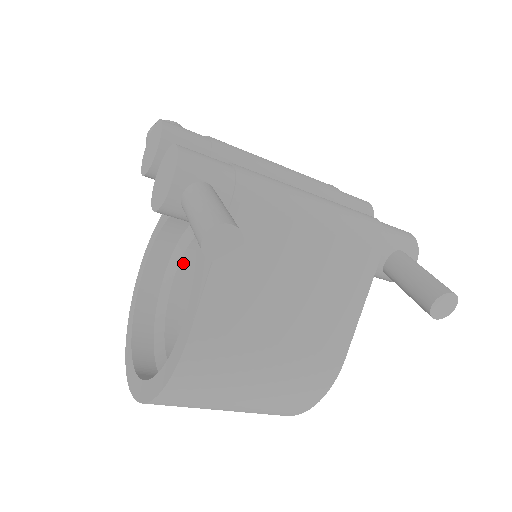
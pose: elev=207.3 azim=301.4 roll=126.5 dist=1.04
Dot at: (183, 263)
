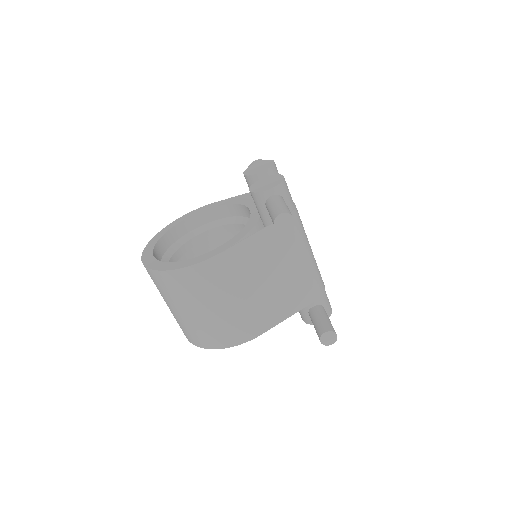
Dot at: (209, 232)
